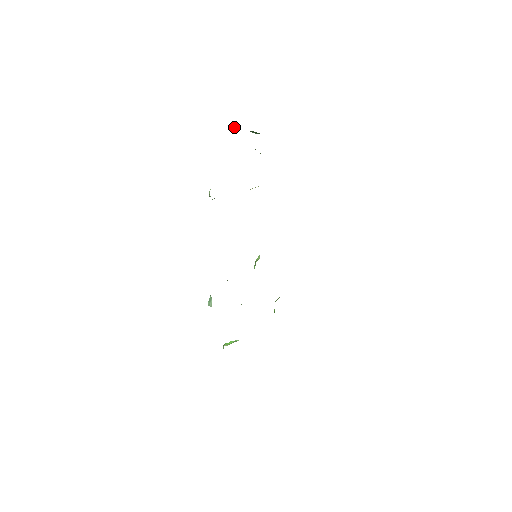
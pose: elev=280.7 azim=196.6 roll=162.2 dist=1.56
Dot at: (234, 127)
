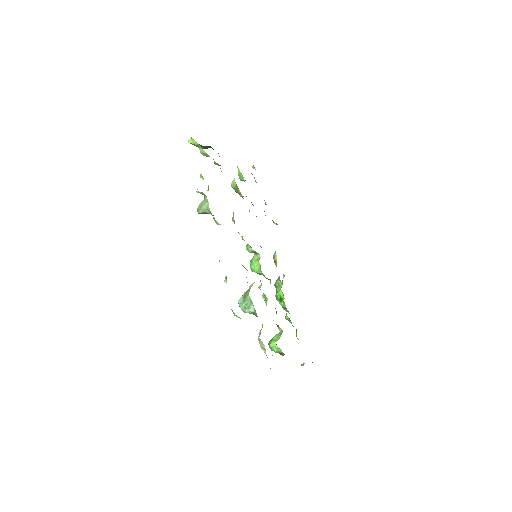
Dot at: (195, 143)
